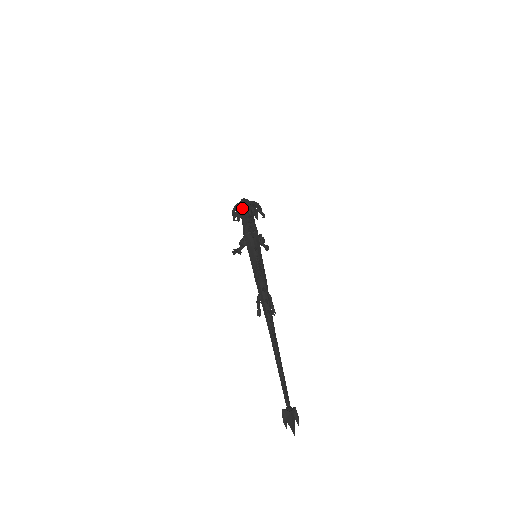
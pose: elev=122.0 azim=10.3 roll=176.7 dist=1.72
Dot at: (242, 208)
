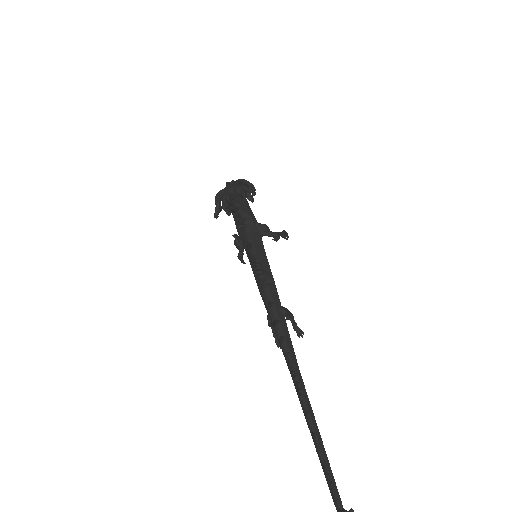
Dot at: (224, 196)
